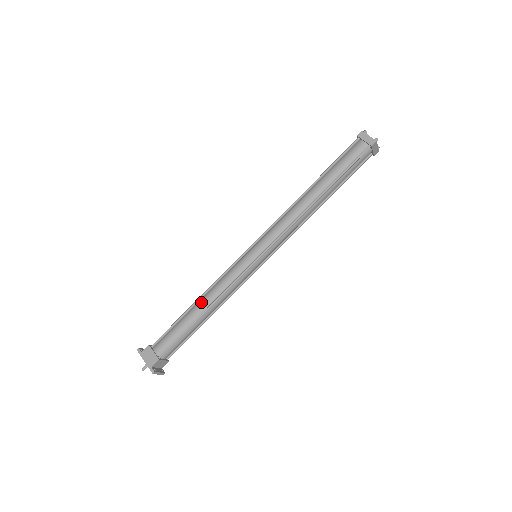
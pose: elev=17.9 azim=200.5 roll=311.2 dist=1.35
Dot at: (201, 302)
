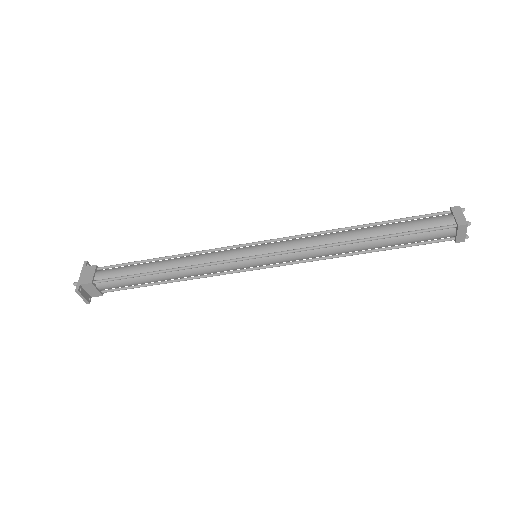
Dot at: (171, 260)
